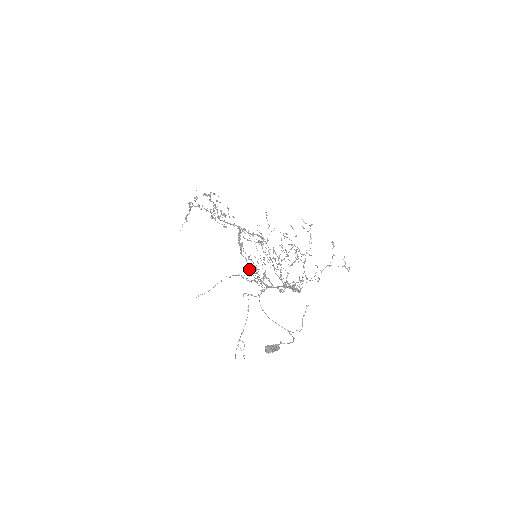
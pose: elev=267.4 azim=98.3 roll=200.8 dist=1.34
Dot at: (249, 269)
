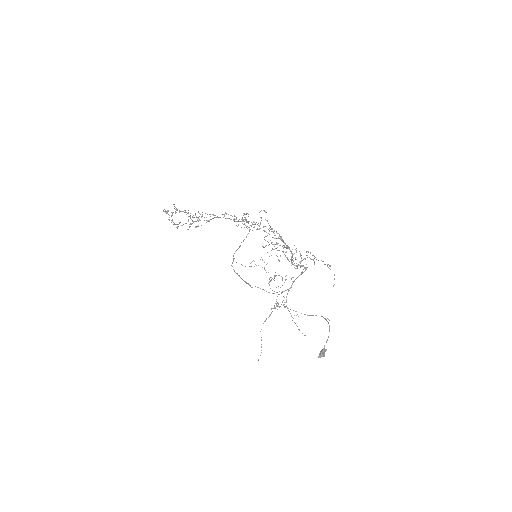
Dot at: occluded
